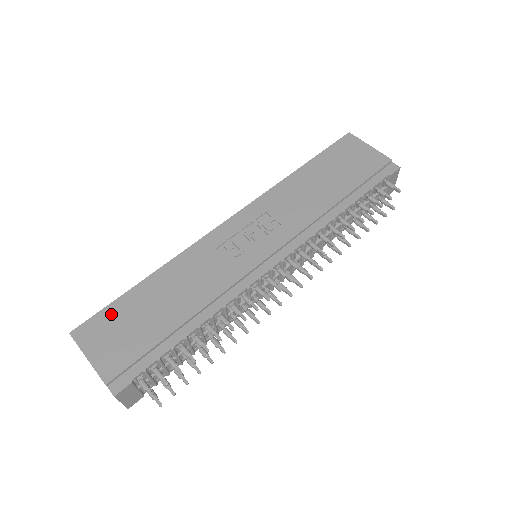
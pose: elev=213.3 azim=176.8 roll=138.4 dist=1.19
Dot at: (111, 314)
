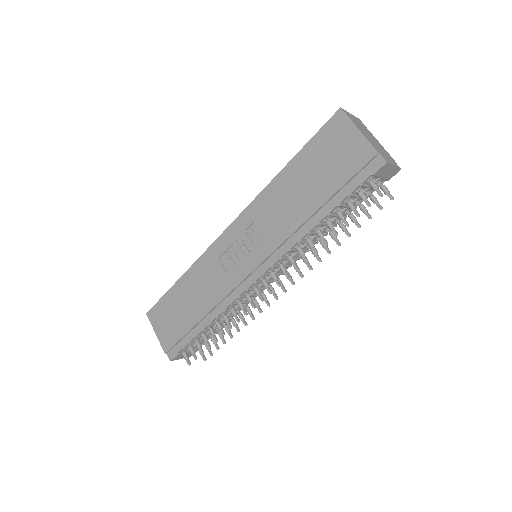
Dot at: (164, 304)
